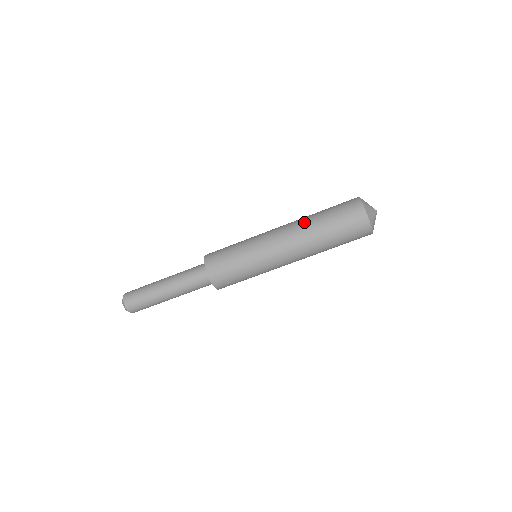
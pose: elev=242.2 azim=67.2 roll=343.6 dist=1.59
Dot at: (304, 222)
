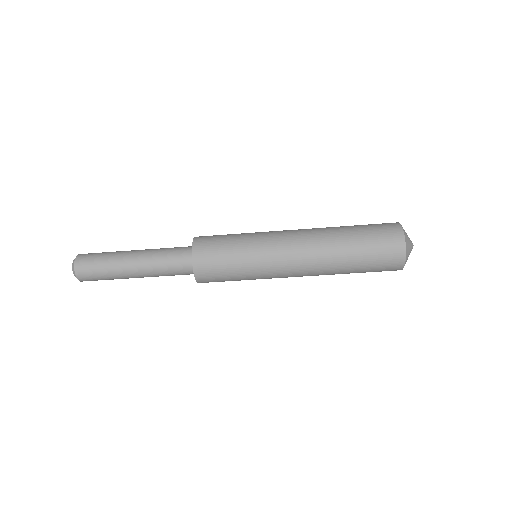
Dot at: (330, 263)
